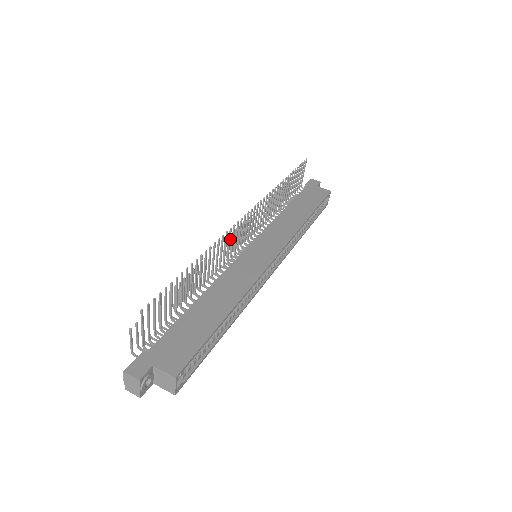
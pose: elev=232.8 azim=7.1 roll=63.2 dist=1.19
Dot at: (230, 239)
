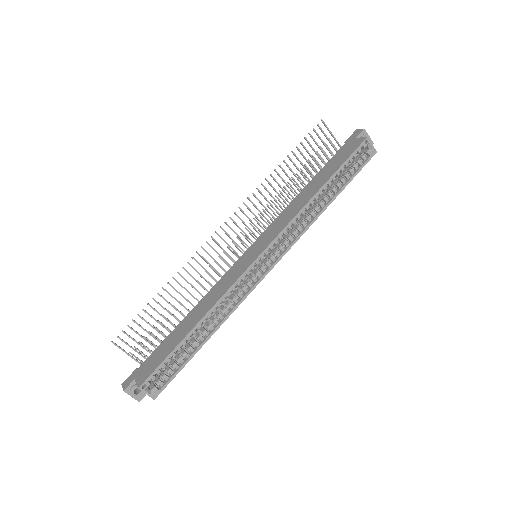
Dot at: (210, 255)
